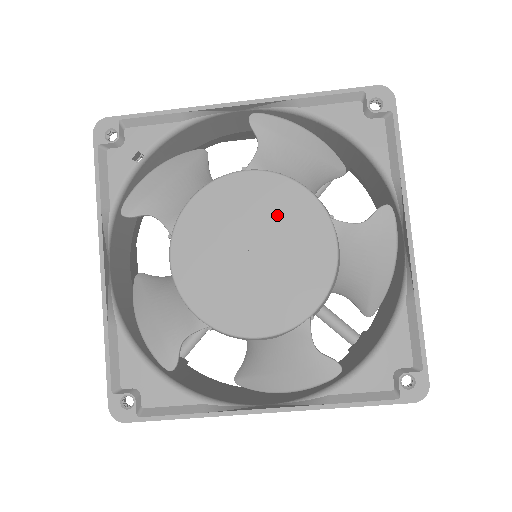
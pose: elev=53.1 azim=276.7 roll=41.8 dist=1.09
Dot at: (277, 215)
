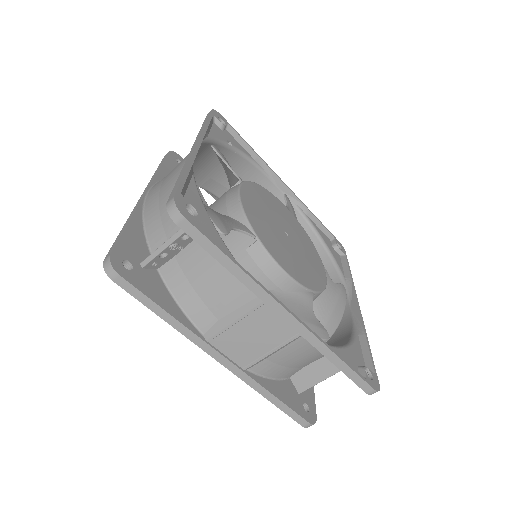
Dot at: (299, 235)
